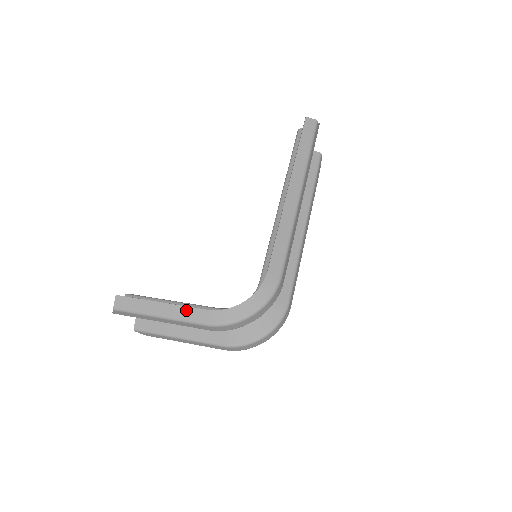
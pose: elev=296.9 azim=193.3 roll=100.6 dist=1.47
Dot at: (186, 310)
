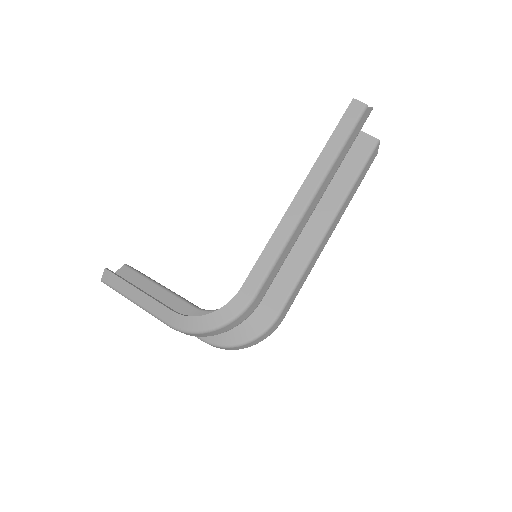
Dot at: (156, 304)
